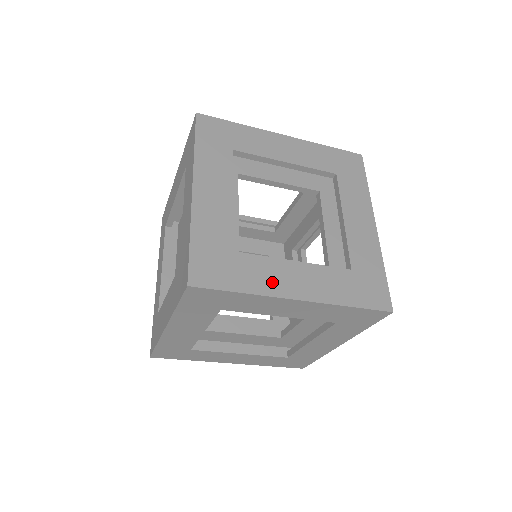
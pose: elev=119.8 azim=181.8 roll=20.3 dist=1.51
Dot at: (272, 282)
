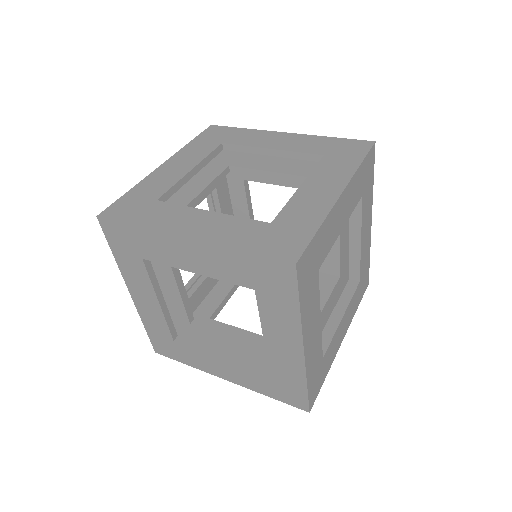
Dot at: (171, 222)
